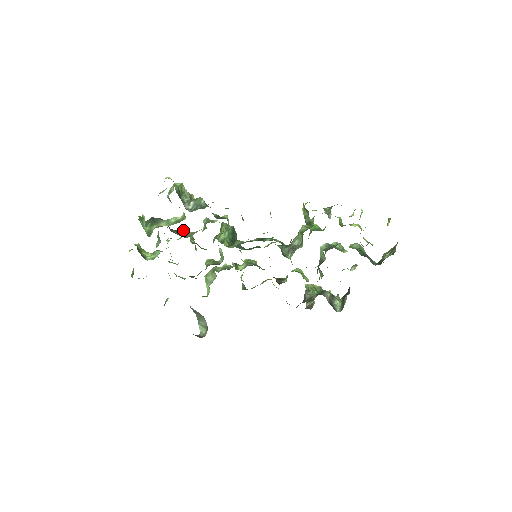
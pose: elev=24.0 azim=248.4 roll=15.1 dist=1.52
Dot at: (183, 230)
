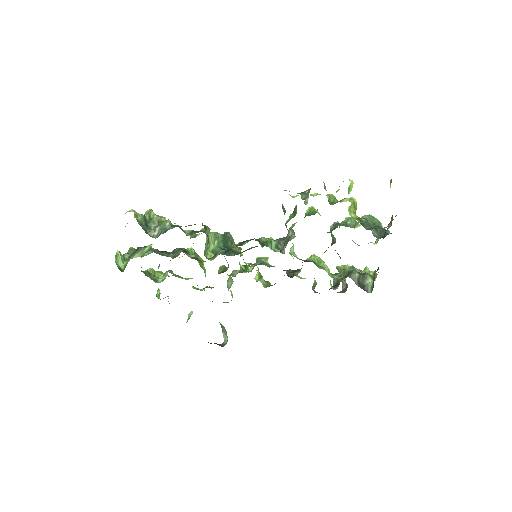
Dot at: (177, 249)
